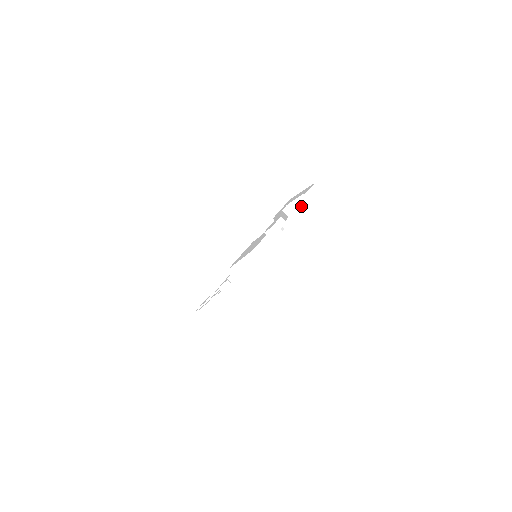
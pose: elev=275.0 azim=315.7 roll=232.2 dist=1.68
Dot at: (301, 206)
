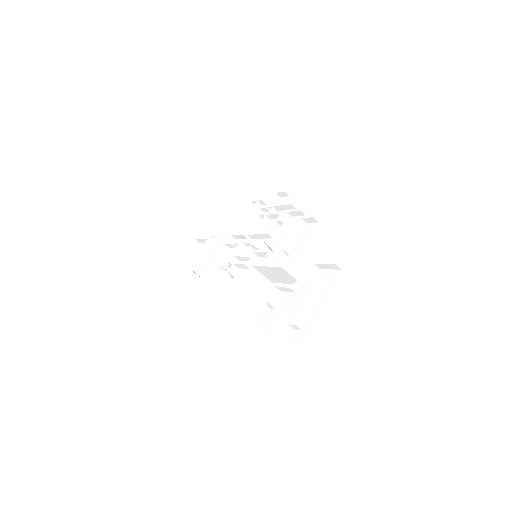
Dot at: (313, 272)
